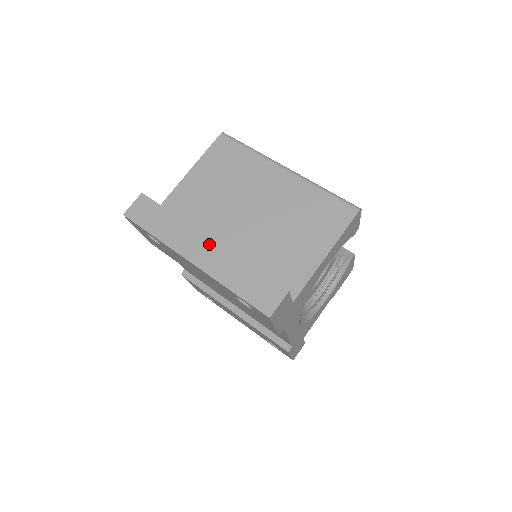
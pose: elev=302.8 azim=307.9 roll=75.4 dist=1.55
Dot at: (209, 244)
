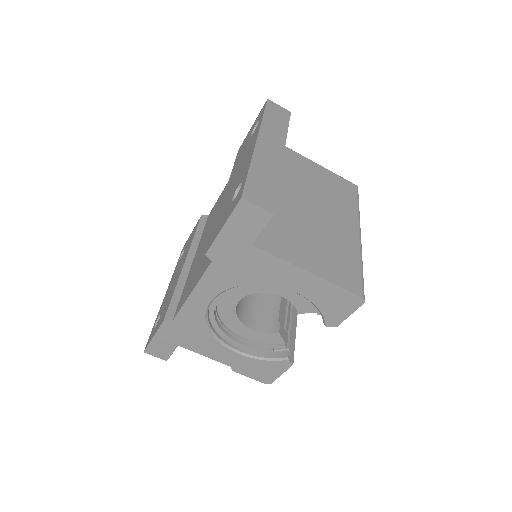
Dot at: (279, 154)
